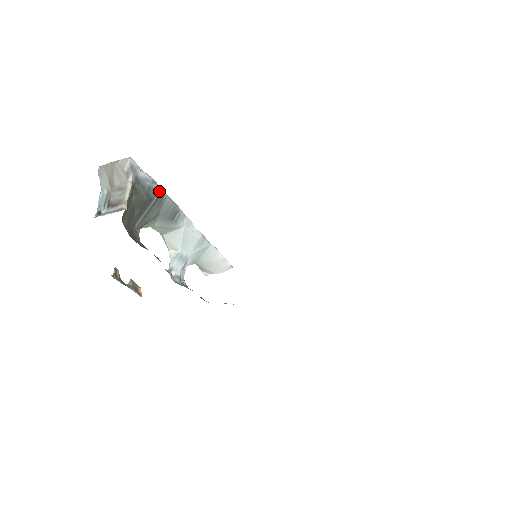
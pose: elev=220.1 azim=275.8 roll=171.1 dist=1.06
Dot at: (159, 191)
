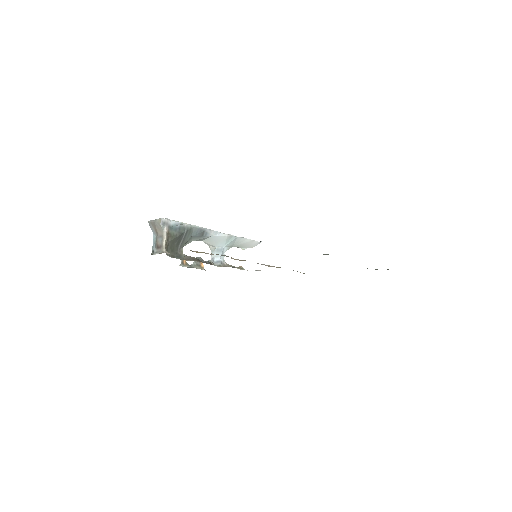
Dot at: (187, 226)
